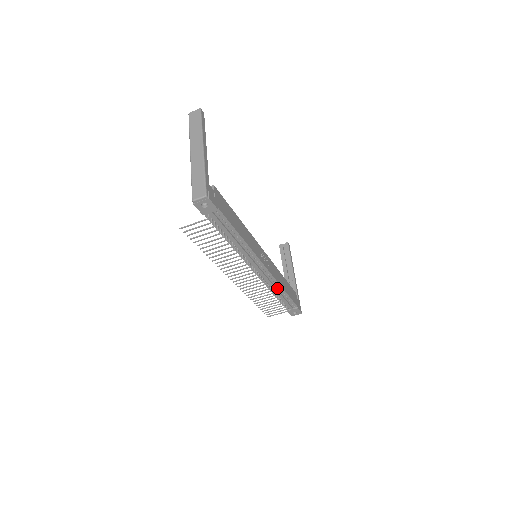
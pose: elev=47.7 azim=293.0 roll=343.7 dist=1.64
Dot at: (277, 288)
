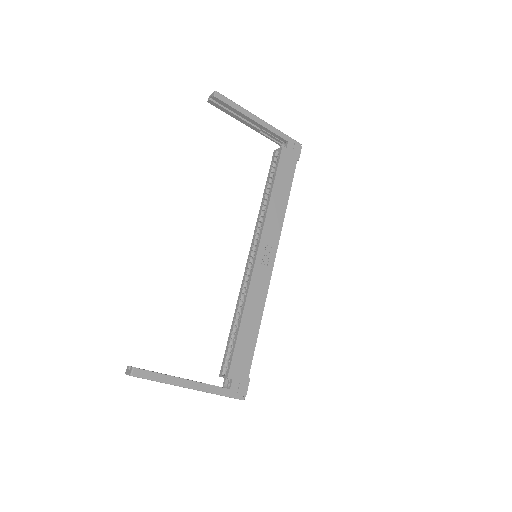
Dot at: occluded
